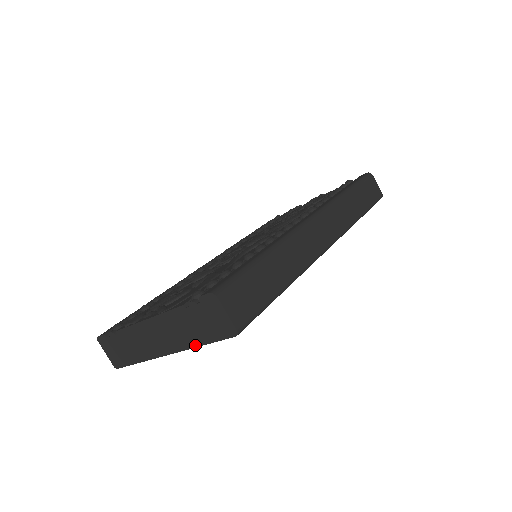
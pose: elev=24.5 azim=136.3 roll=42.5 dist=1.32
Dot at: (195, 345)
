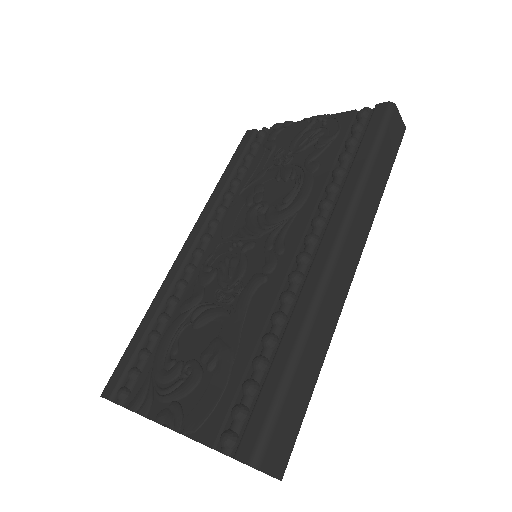
Dot at: occluded
